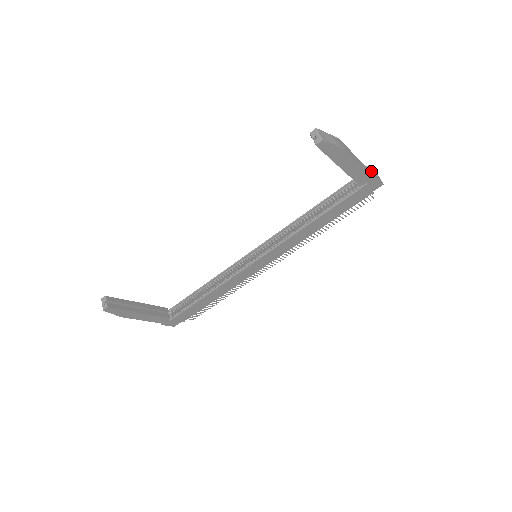
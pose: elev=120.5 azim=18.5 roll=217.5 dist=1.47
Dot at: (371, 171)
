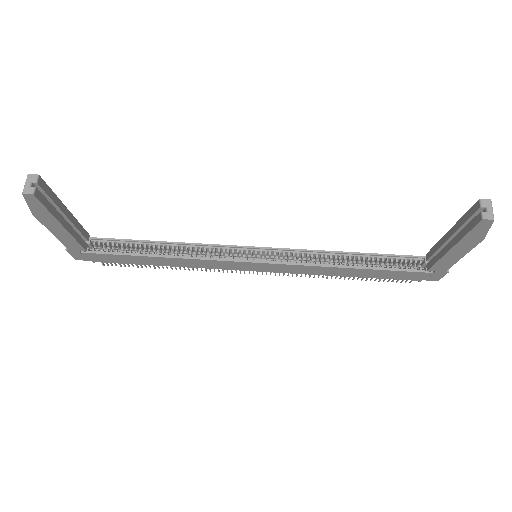
Dot at: occluded
